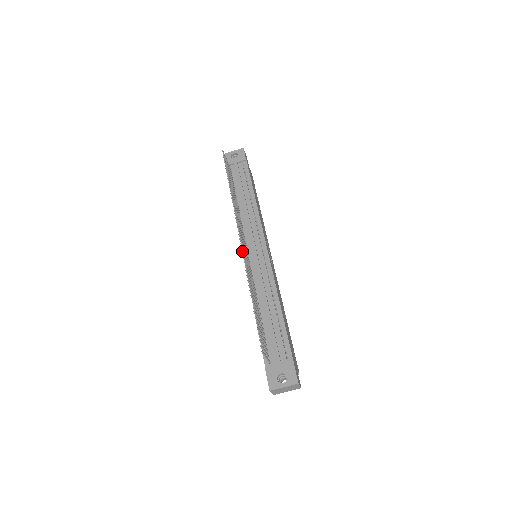
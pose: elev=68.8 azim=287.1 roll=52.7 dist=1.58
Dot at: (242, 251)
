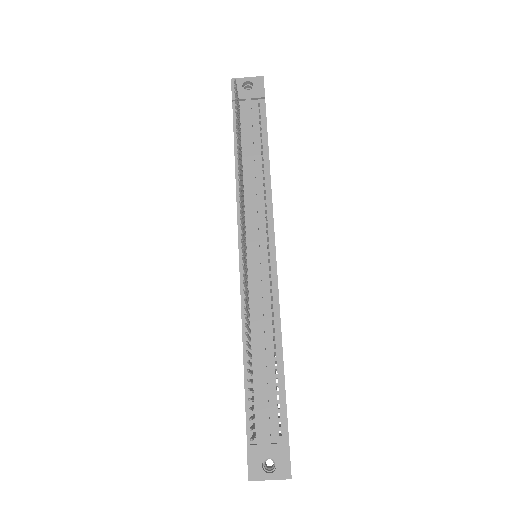
Dot at: (238, 248)
